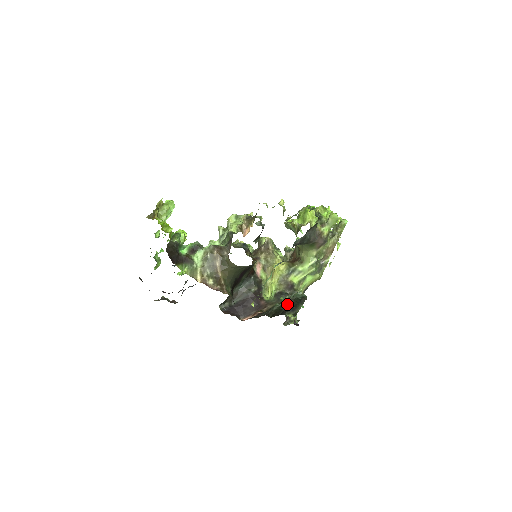
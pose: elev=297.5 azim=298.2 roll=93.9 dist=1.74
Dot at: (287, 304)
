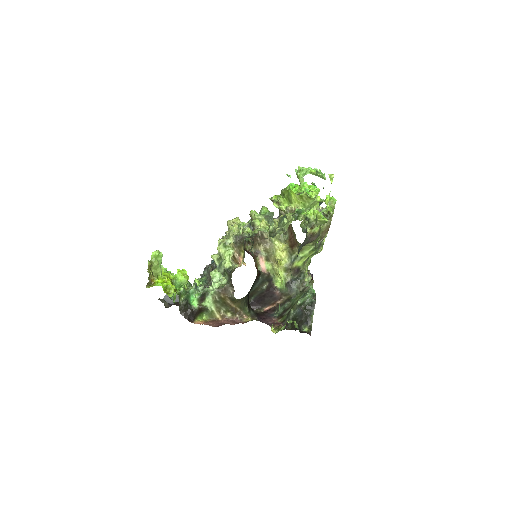
Dot at: (300, 314)
